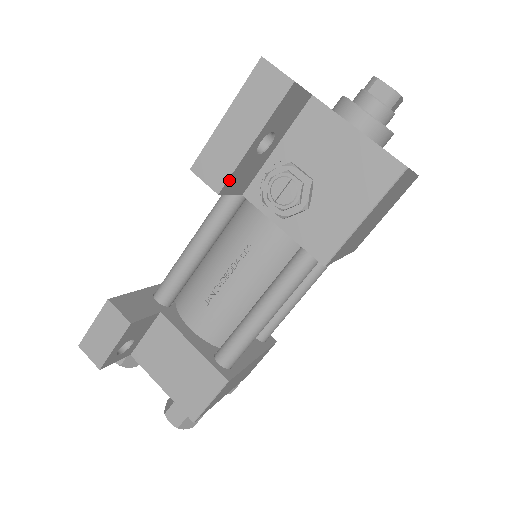
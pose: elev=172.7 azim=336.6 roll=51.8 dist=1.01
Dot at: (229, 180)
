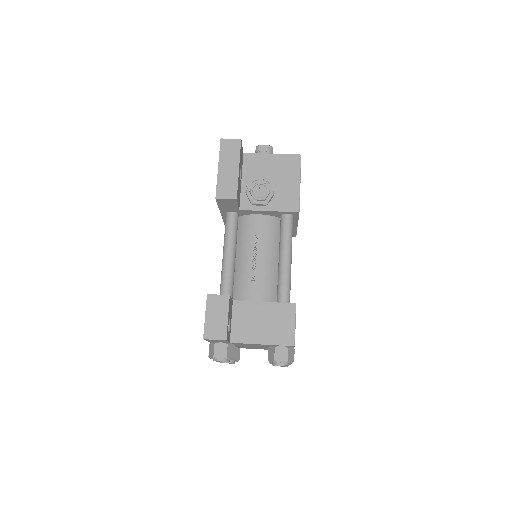
Dot at: (237, 191)
